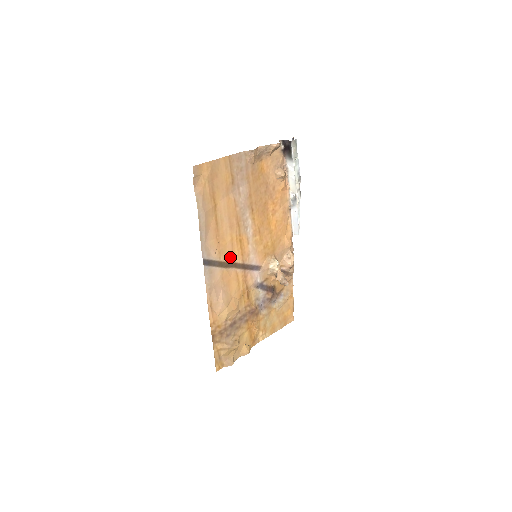
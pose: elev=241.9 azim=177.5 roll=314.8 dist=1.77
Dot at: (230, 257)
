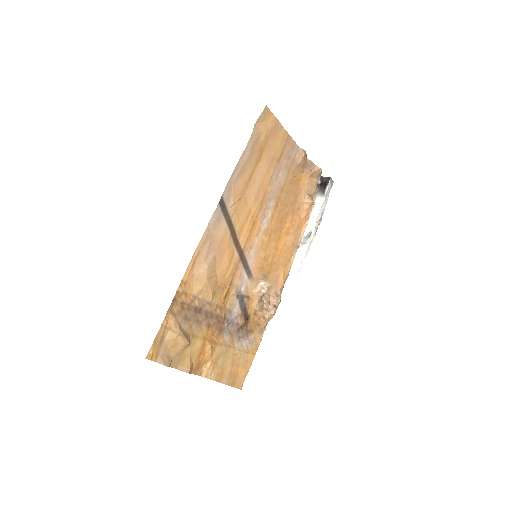
Dot at: (239, 228)
